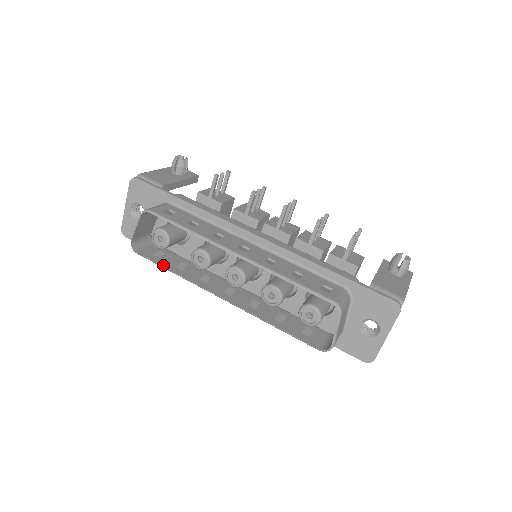
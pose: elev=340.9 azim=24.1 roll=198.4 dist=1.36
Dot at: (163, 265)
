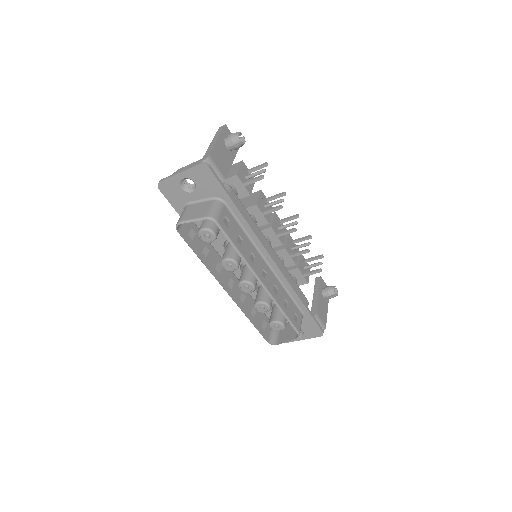
Dot at: (195, 251)
